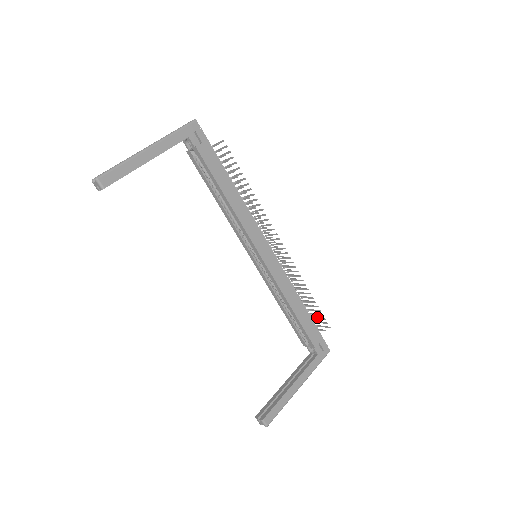
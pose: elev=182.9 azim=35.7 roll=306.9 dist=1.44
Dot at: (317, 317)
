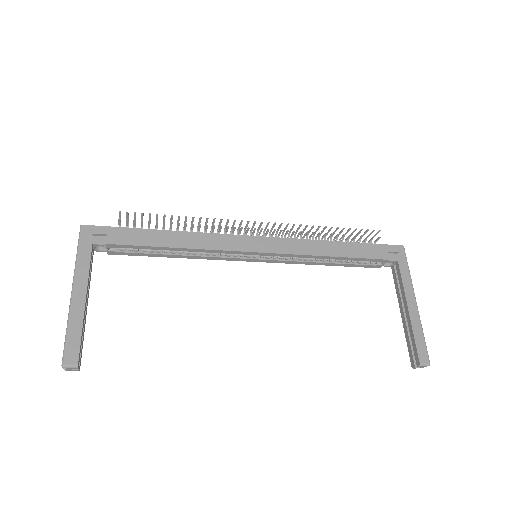
Dot at: (360, 237)
